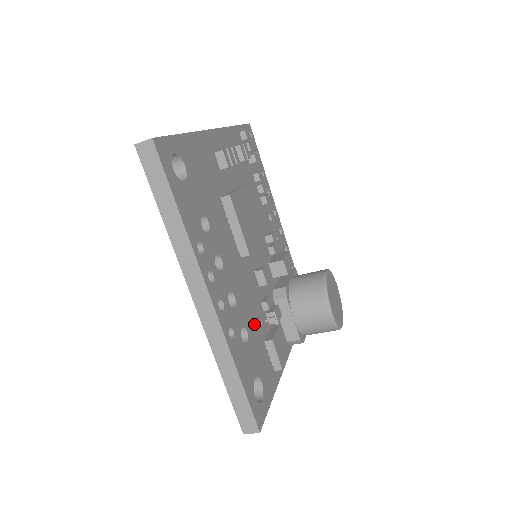
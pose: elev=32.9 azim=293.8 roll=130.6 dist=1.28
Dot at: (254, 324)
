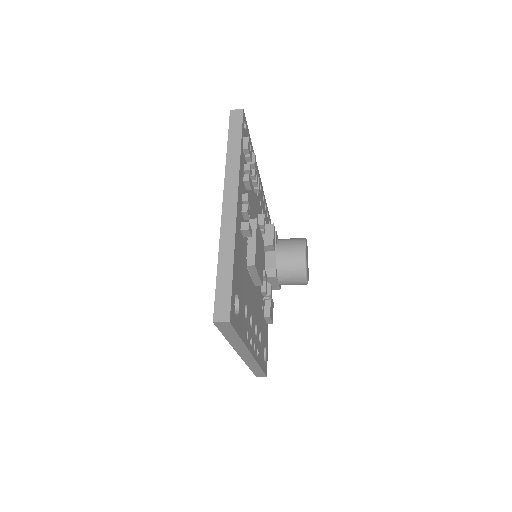
Dot at: (261, 317)
